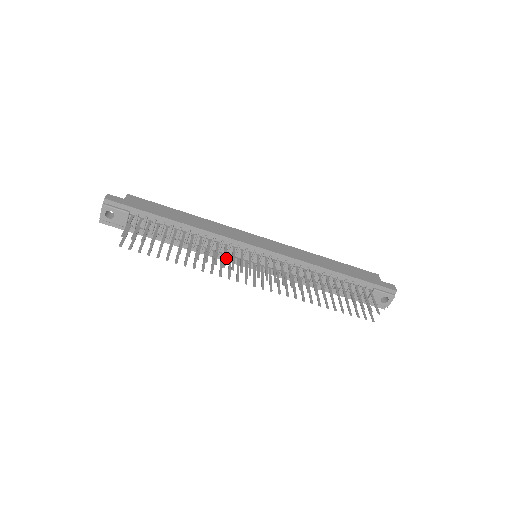
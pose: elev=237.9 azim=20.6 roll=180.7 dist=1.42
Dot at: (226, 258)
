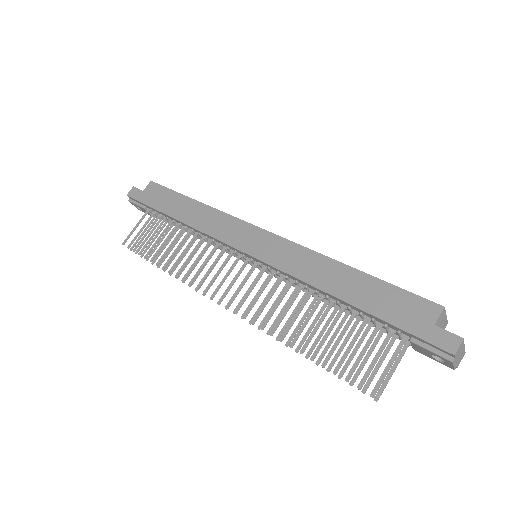
Dot at: occluded
